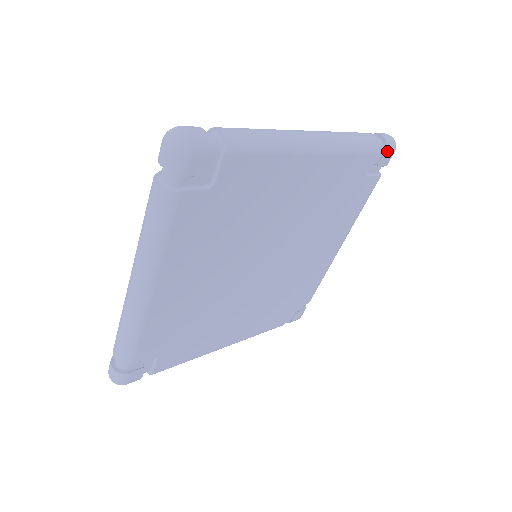
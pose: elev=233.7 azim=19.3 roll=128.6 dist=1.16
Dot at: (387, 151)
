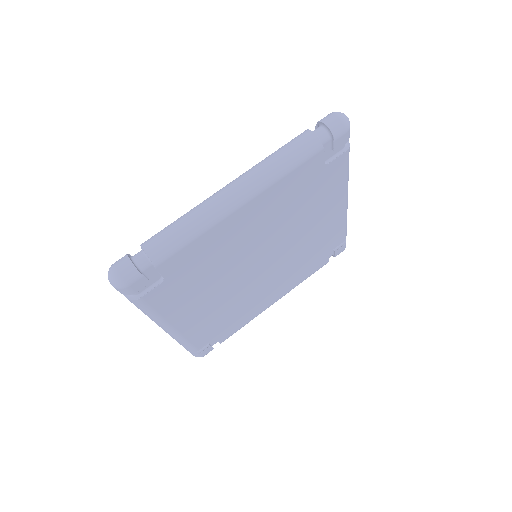
Dot at: (344, 246)
